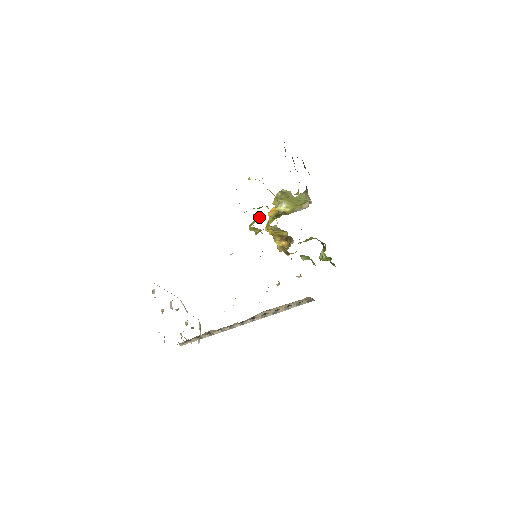
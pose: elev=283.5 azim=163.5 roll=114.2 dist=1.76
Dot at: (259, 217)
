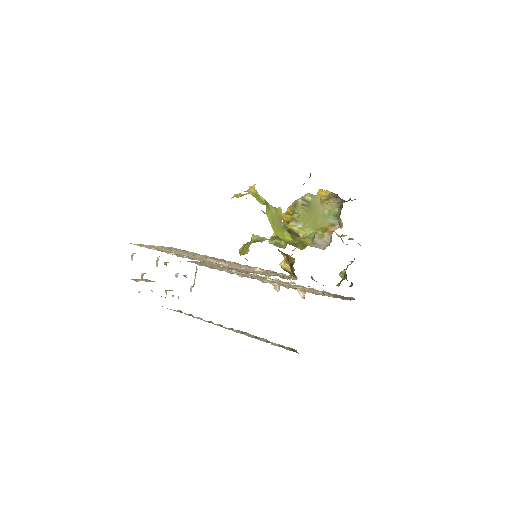
Dot at: occluded
